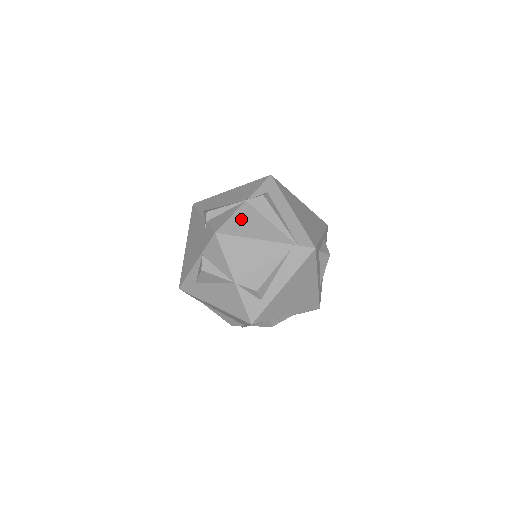
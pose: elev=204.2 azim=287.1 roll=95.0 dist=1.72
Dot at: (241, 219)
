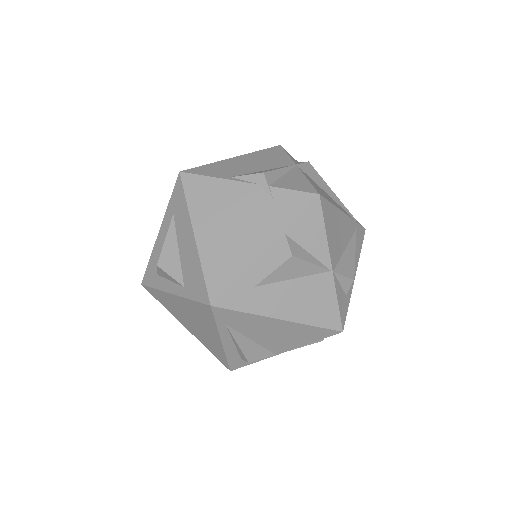
Dot at: (315, 185)
